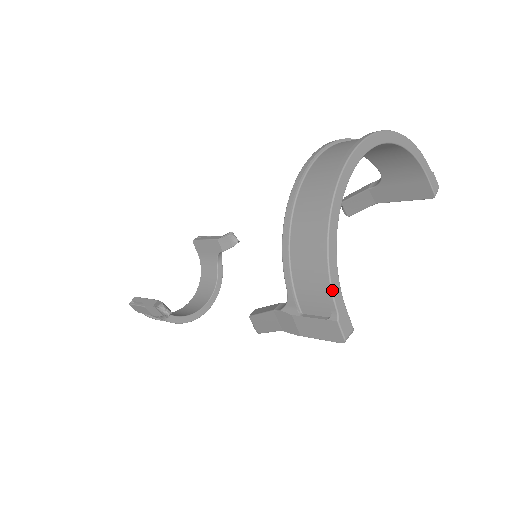
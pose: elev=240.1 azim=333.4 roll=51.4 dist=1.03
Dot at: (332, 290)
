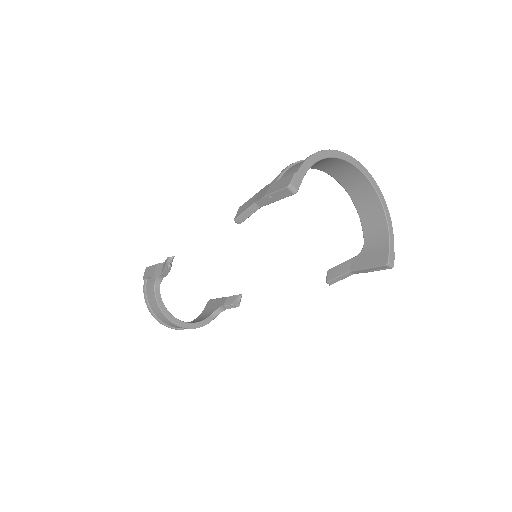
Dot at: (305, 162)
